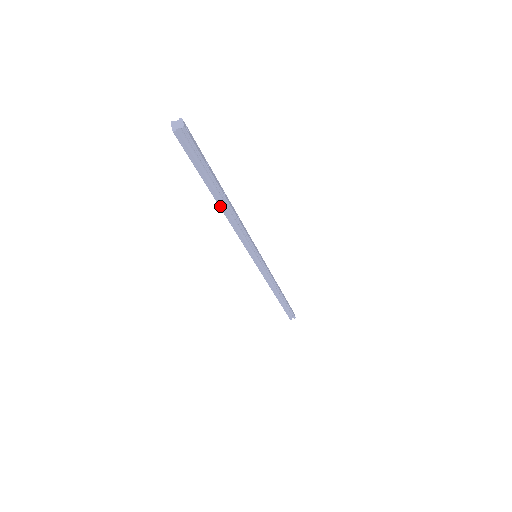
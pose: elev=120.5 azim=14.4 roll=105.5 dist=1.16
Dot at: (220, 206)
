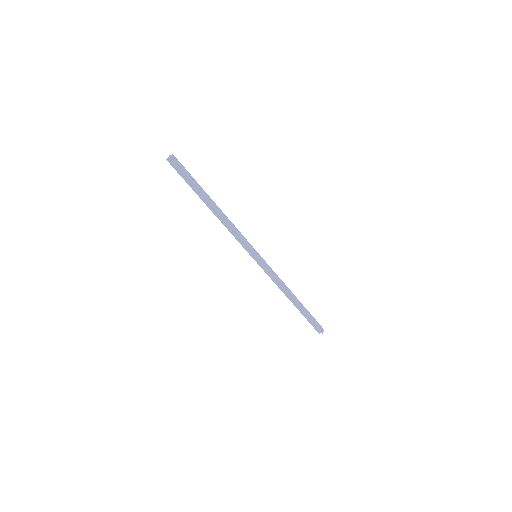
Dot at: (210, 209)
